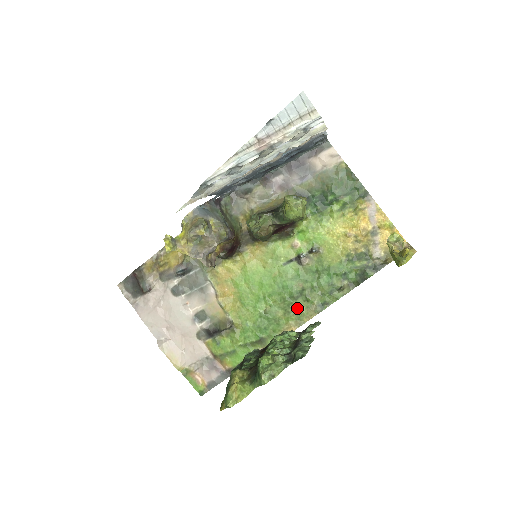
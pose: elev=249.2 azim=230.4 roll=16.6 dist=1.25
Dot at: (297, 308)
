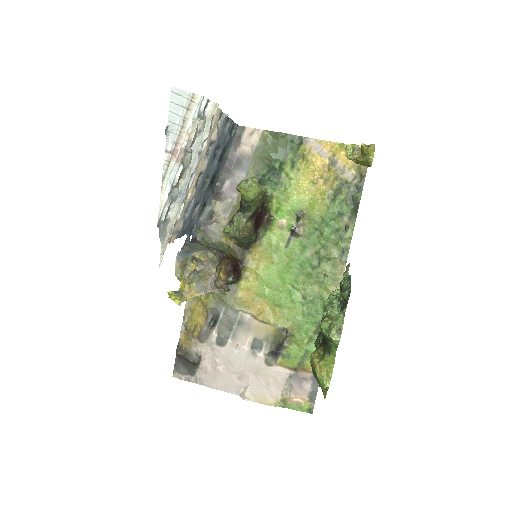
Dot at: (326, 273)
